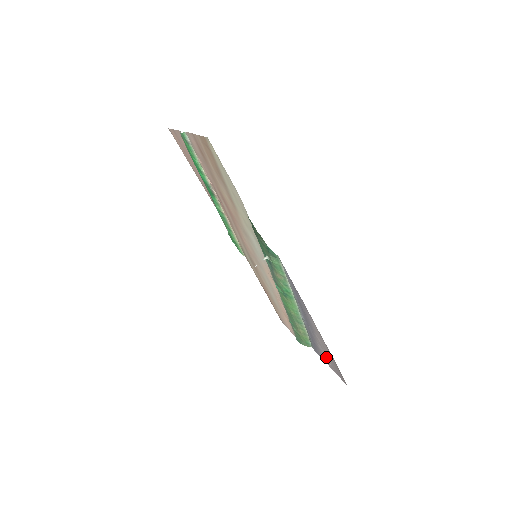
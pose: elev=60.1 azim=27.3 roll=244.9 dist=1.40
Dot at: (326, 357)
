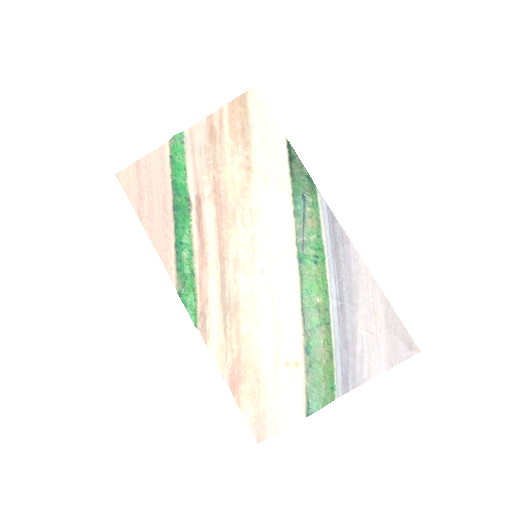
Dot at: (375, 346)
